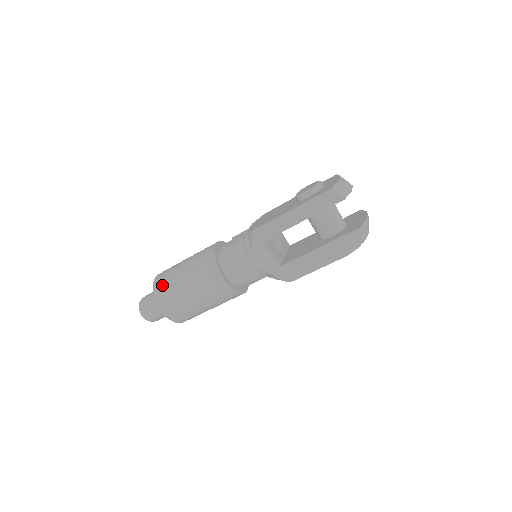
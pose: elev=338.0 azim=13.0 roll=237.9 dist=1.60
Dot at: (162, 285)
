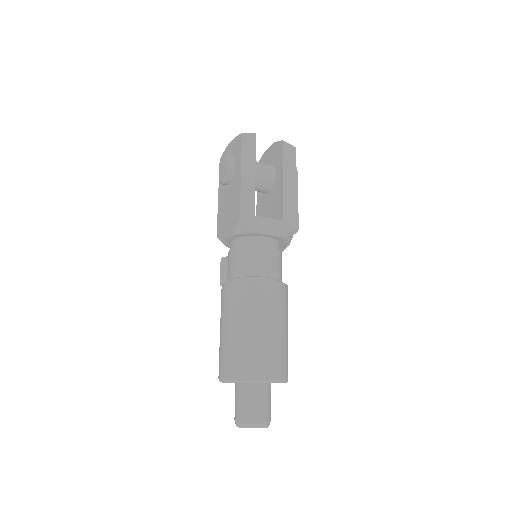
Dot at: (240, 363)
